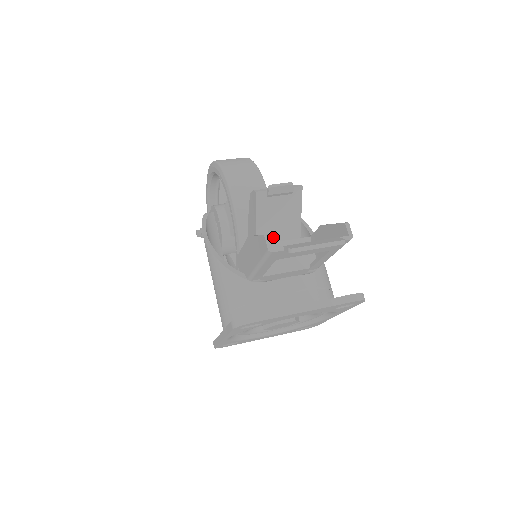
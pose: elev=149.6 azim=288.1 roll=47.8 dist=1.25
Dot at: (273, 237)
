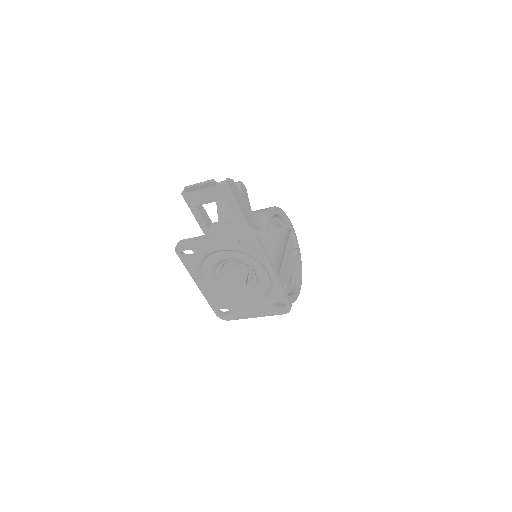
Dot at: (228, 216)
